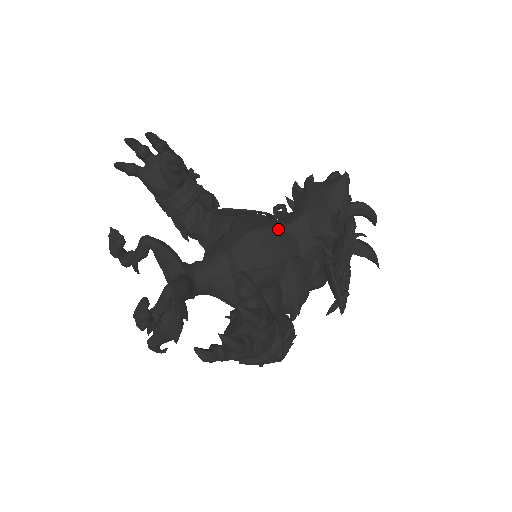
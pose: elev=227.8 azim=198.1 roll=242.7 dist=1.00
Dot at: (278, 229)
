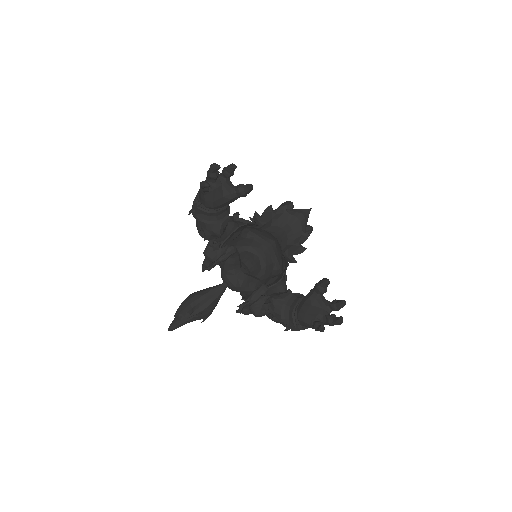
Dot at: occluded
